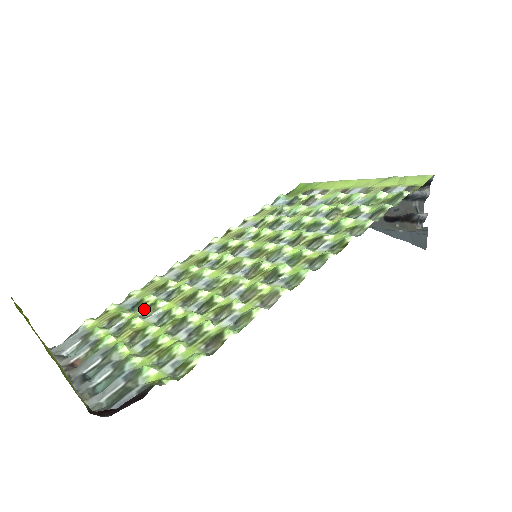
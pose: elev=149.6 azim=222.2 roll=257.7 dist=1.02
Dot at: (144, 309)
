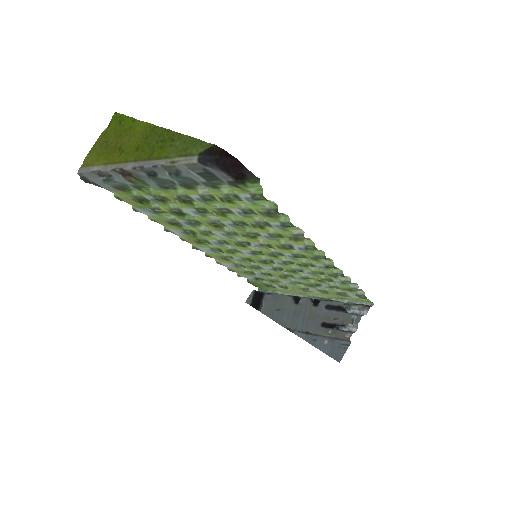
Dot at: (172, 212)
